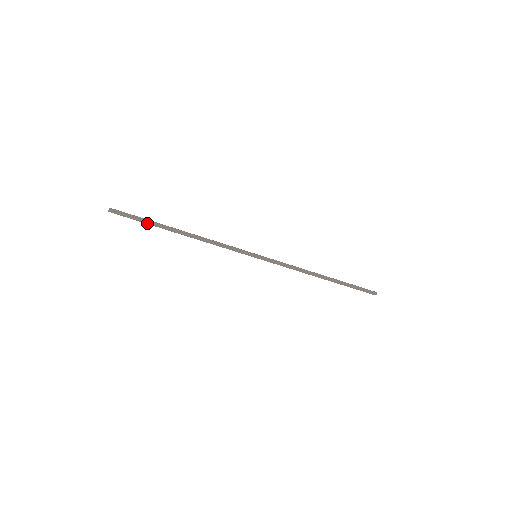
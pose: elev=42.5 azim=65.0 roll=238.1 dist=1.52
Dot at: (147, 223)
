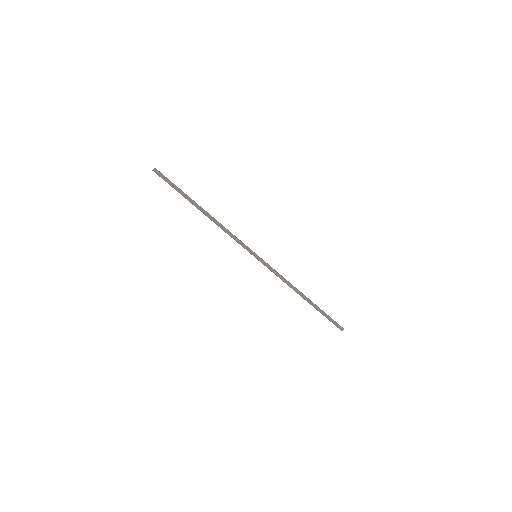
Dot at: (180, 191)
